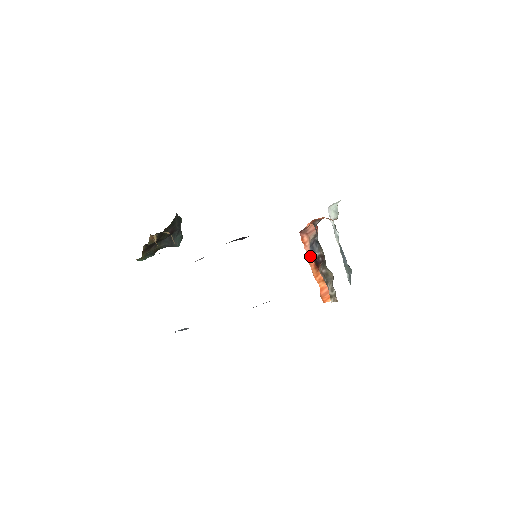
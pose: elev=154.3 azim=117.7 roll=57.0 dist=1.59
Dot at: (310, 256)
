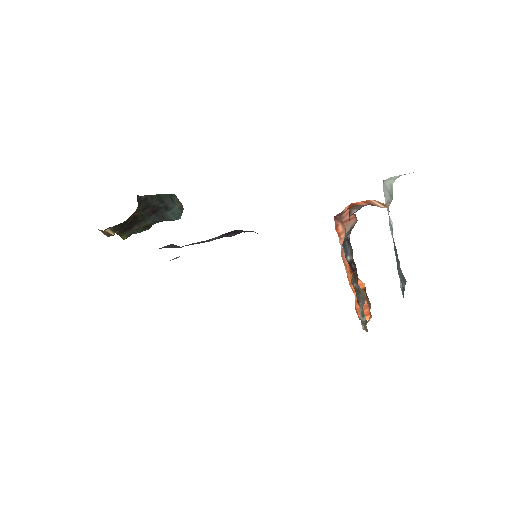
Dot at: occluded
